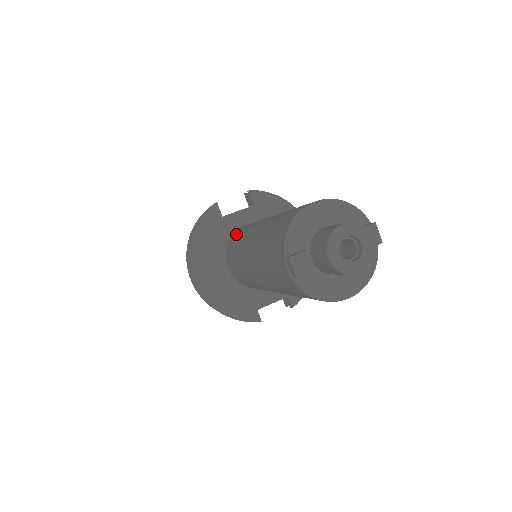
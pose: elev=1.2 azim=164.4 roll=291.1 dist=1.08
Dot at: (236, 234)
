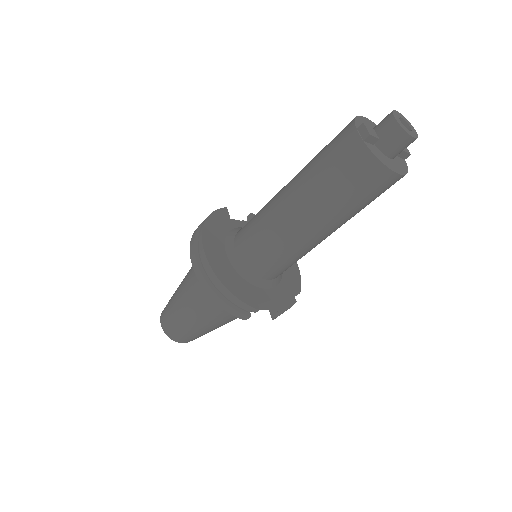
Dot at: occluded
